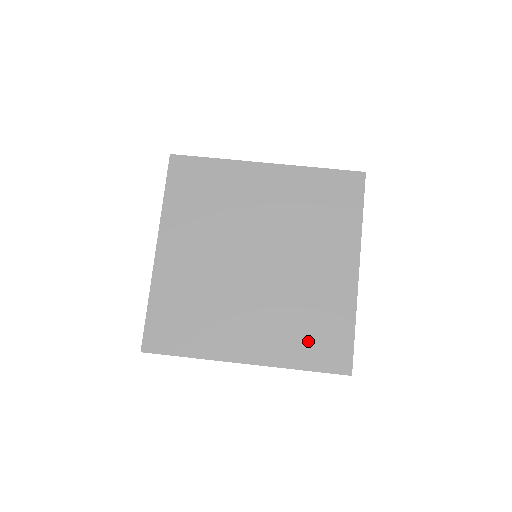
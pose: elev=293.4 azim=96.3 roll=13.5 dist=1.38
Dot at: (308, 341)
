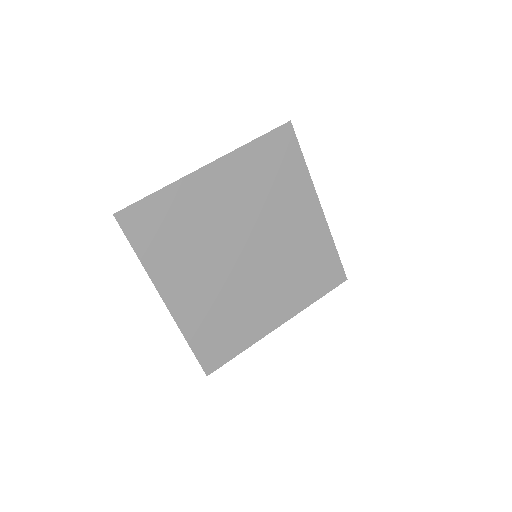
Dot at: (312, 280)
